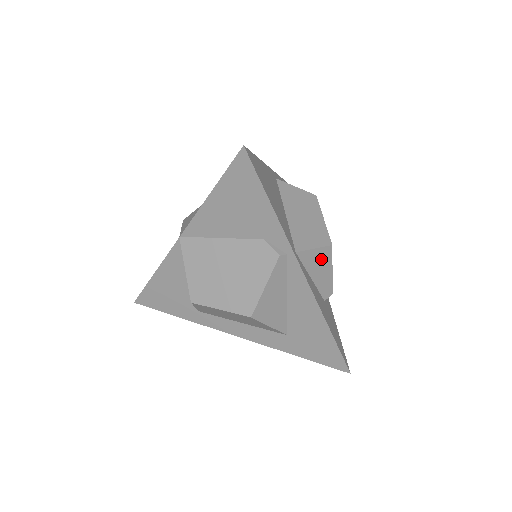
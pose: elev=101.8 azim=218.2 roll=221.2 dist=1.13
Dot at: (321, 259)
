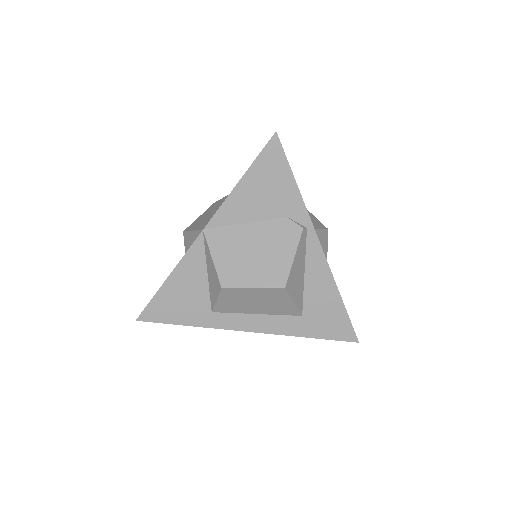
Dot at: (322, 241)
